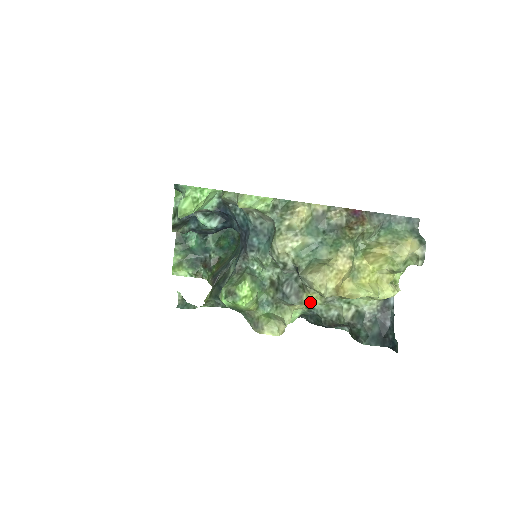
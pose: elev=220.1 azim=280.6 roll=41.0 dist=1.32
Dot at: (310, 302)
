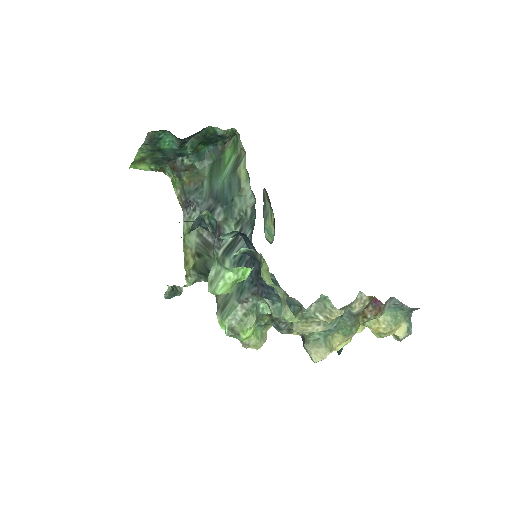
Dot at: occluded
